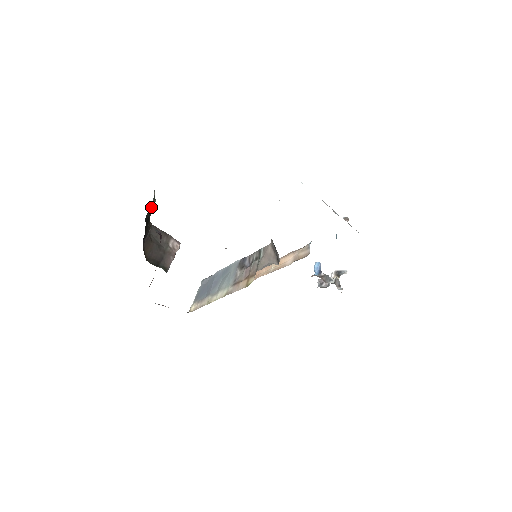
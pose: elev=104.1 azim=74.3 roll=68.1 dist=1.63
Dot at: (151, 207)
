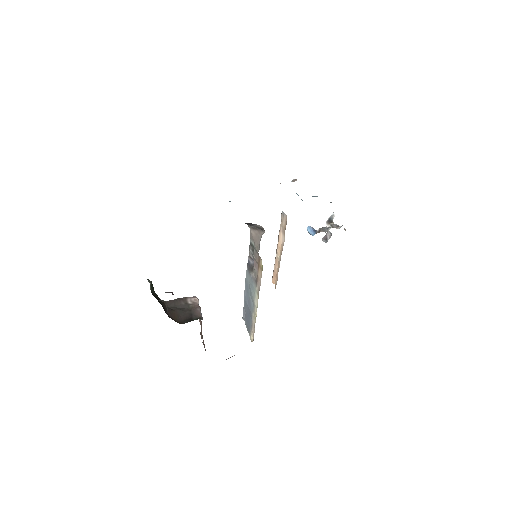
Dot at: (150, 286)
